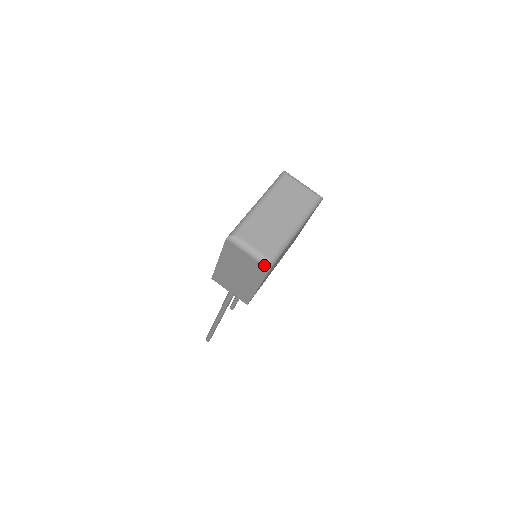
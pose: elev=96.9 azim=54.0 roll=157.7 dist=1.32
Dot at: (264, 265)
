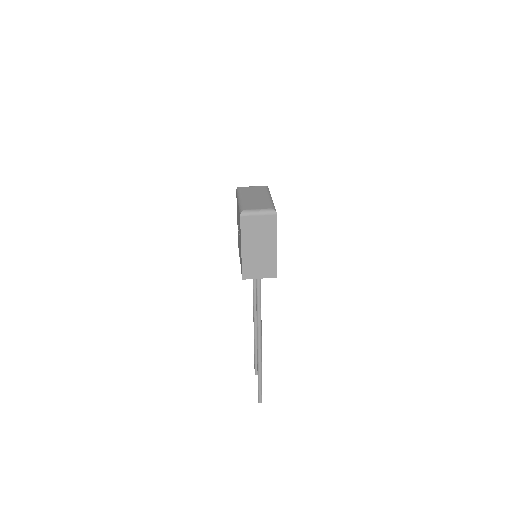
Dot at: (272, 213)
